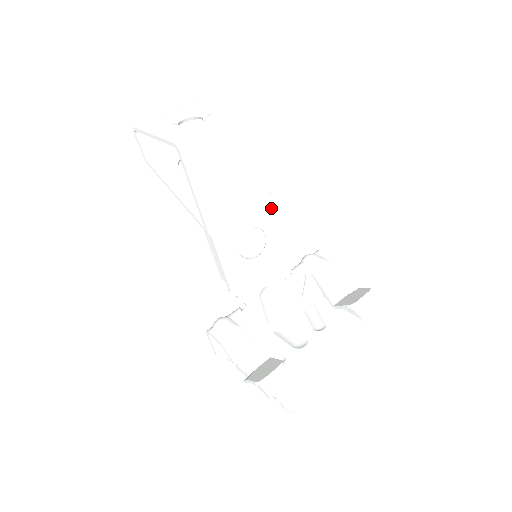
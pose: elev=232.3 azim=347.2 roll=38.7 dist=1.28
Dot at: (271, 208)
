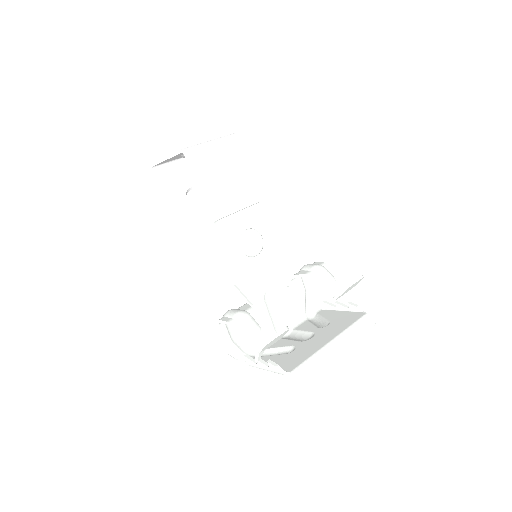
Dot at: (264, 215)
